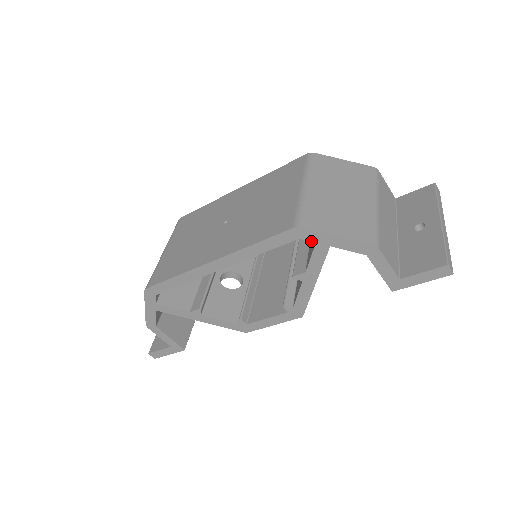
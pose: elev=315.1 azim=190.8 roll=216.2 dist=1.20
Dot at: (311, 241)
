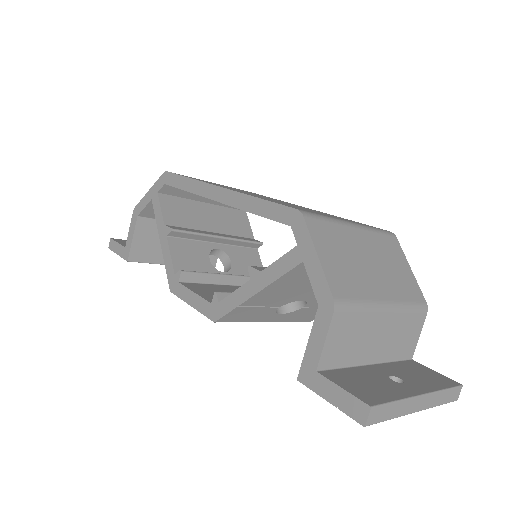
Dot at: (296, 239)
